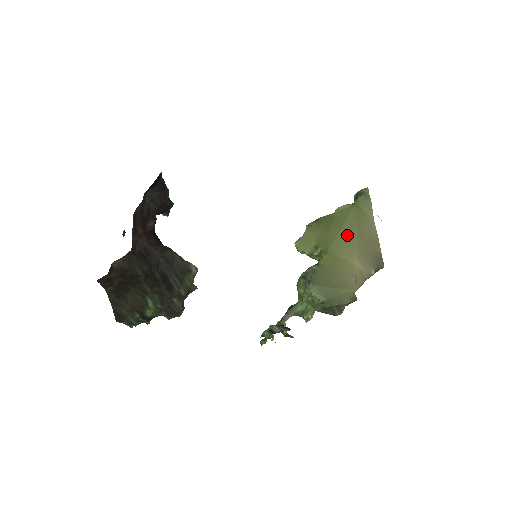
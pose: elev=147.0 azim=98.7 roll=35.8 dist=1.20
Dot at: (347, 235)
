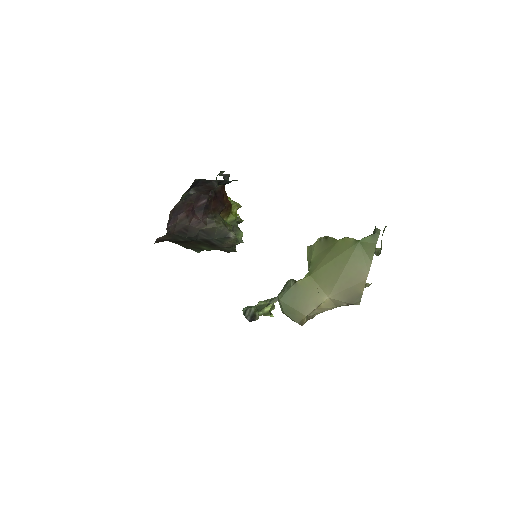
Dot at: (334, 268)
